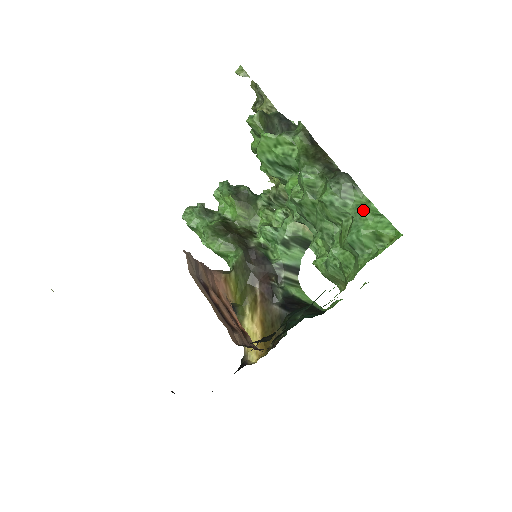
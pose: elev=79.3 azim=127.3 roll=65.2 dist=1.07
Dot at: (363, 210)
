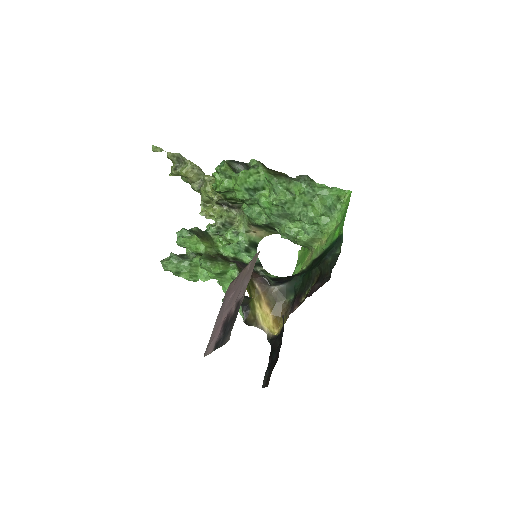
Dot at: (326, 188)
